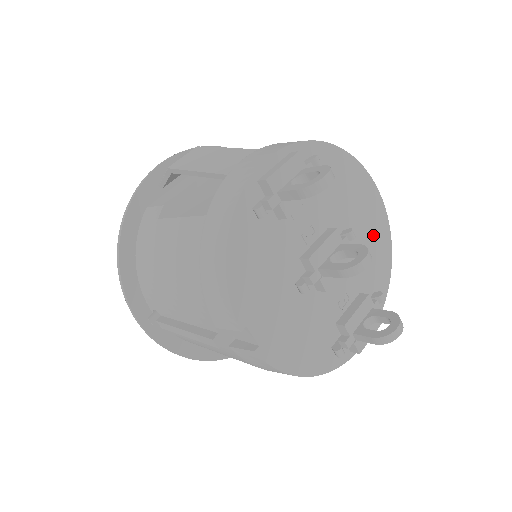
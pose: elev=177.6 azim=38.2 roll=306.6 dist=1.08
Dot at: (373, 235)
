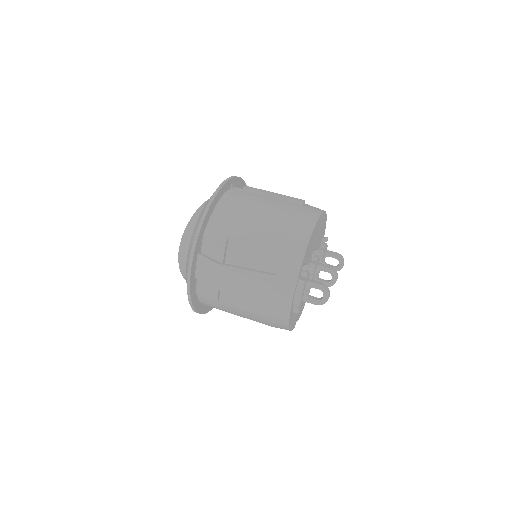
Dot at: (321, 228)
